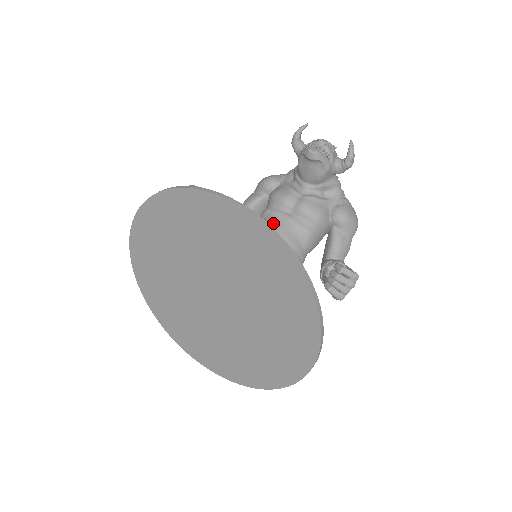
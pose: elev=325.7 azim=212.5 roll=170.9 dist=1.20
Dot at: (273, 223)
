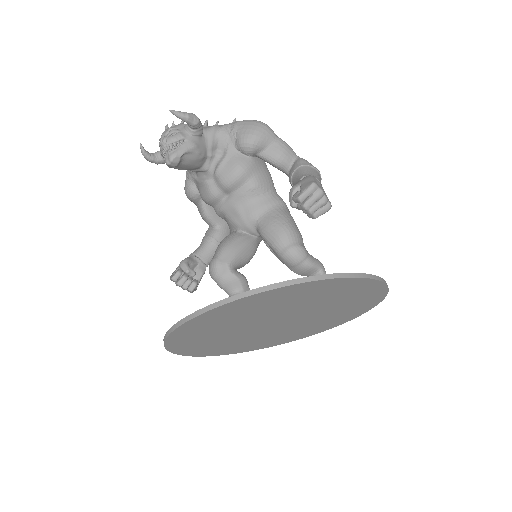
Dot at: (231, 218)
